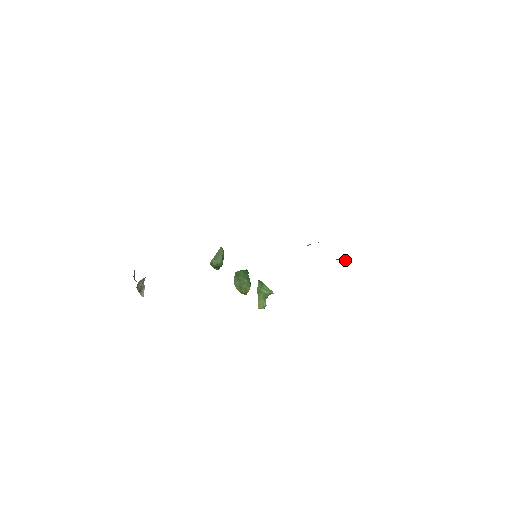
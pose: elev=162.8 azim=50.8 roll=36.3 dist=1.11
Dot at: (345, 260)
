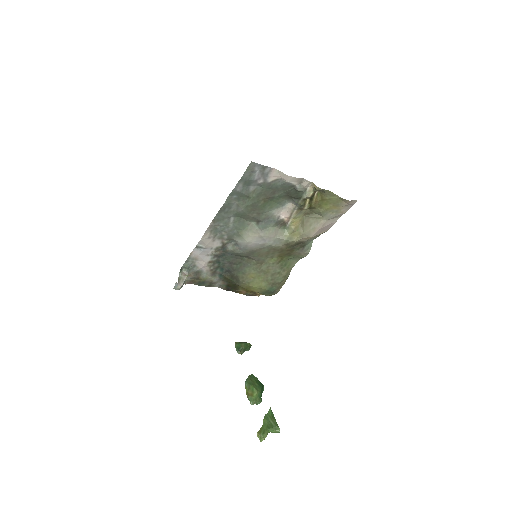
Dot at: (294, 205)
